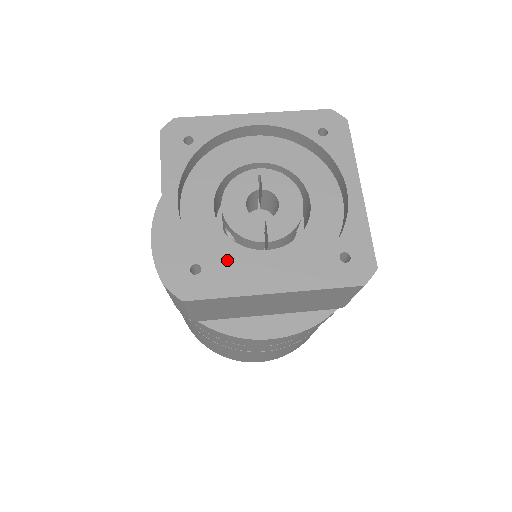
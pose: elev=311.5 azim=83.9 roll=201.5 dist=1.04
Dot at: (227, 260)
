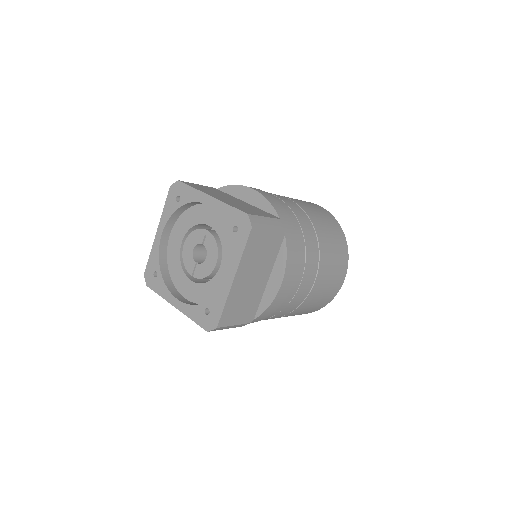
Dot at: (176, 274)
